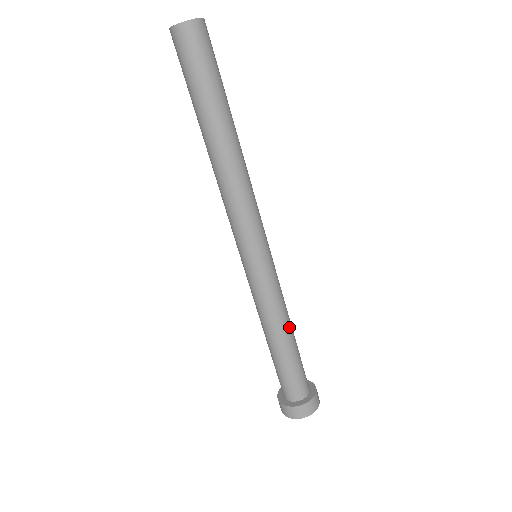
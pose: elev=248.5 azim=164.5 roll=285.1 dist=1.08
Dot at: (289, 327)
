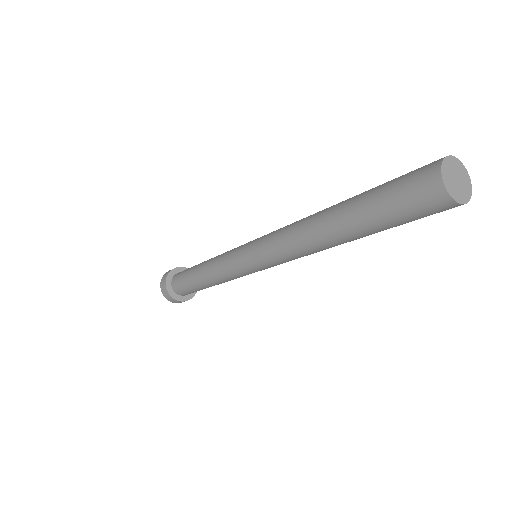
Dot at: occluded
